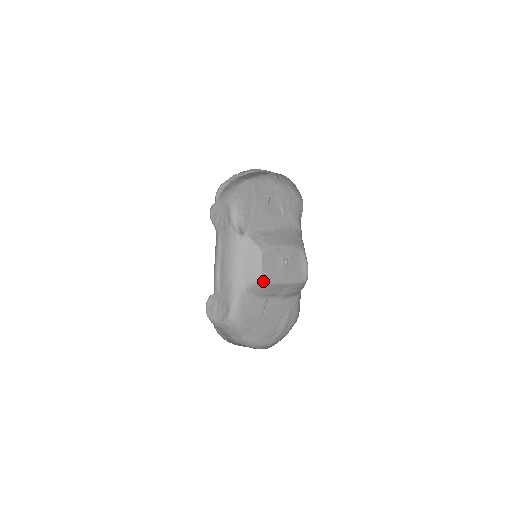
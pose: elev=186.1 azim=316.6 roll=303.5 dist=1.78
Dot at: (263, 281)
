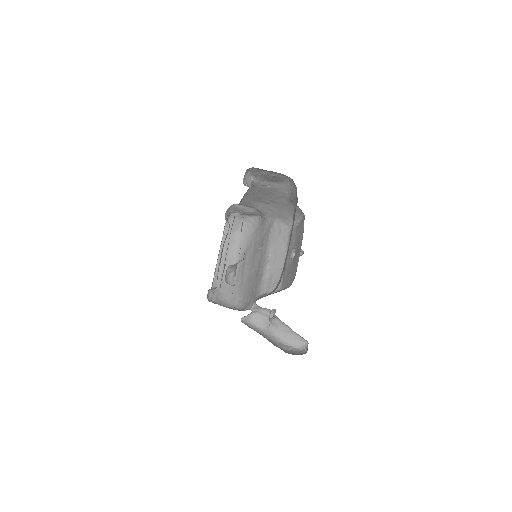
Dot at: (293, 280)
